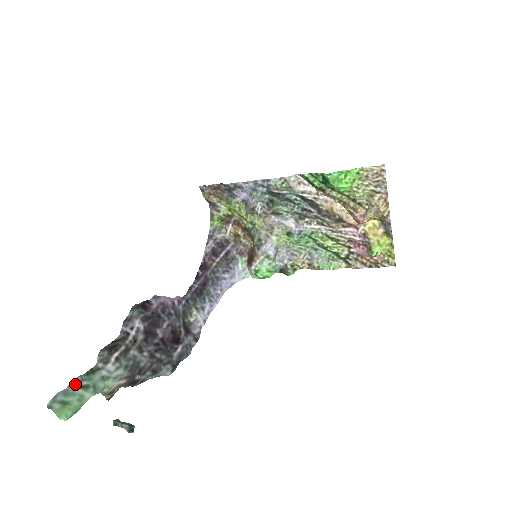
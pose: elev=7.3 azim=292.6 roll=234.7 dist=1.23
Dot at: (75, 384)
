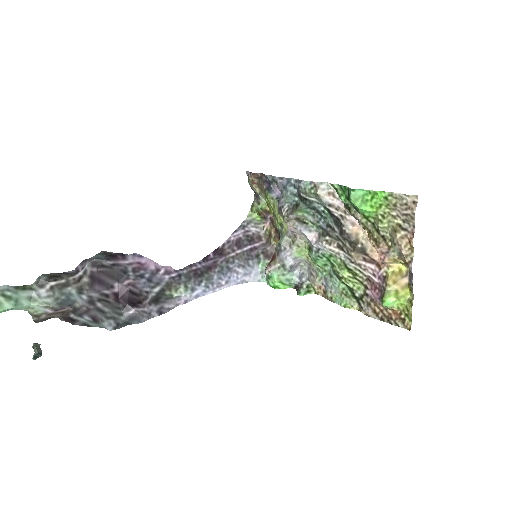
Dot at: out of frame
